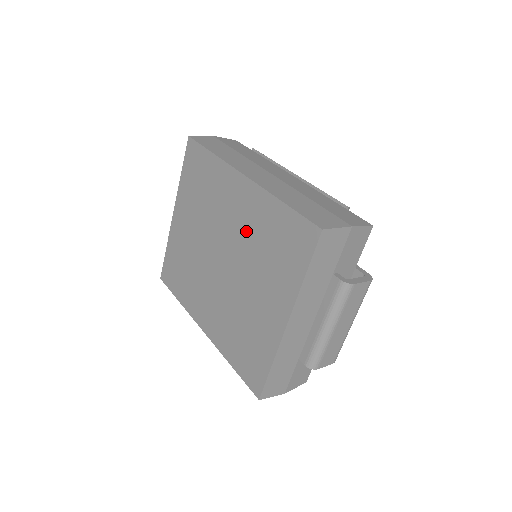
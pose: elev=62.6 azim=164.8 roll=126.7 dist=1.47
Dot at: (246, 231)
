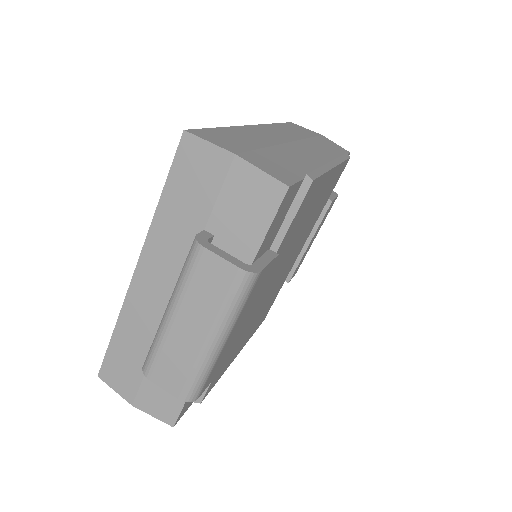
Dot at: occluded
